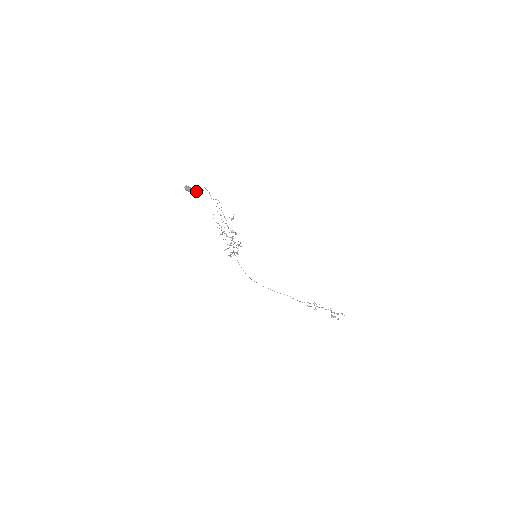
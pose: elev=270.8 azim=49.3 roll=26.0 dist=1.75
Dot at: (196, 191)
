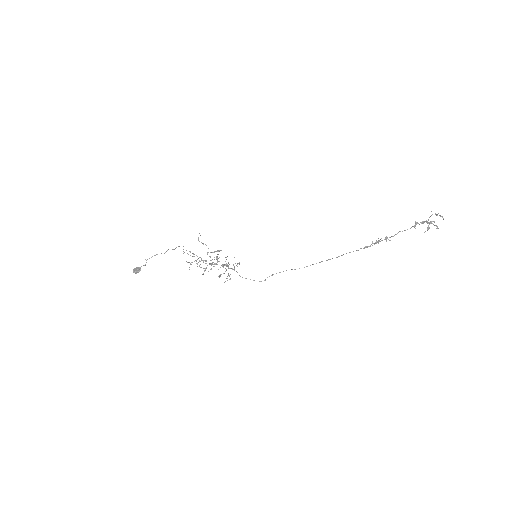
Dot at: (144, 265)
